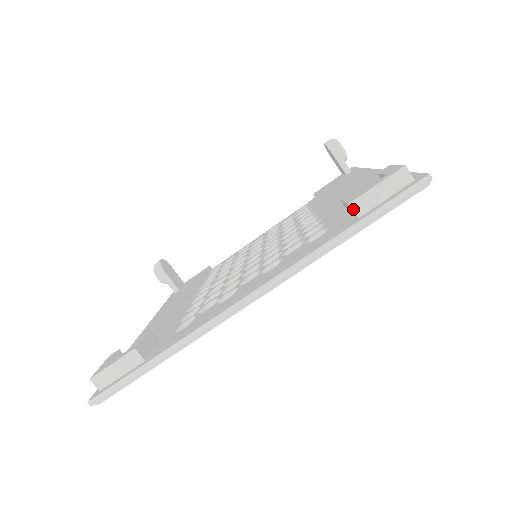
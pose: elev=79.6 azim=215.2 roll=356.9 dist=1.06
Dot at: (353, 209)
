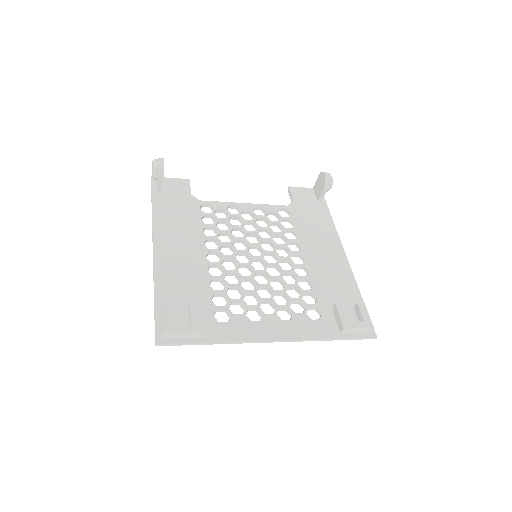
Dot at: (343, 331)
